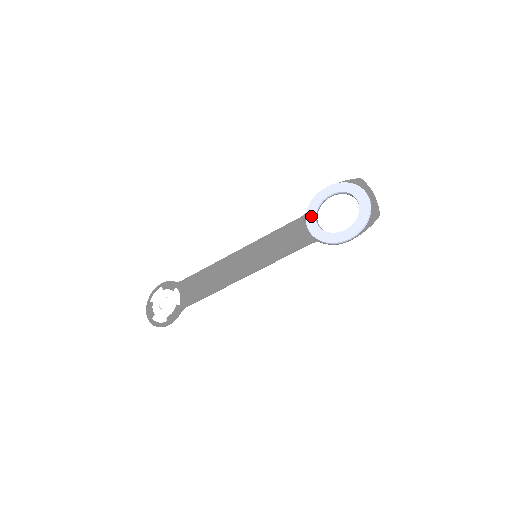
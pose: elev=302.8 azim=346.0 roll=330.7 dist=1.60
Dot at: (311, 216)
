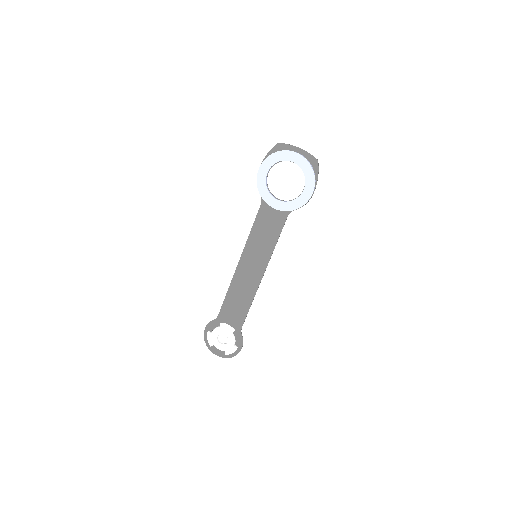
Dot at: (269, 199)
